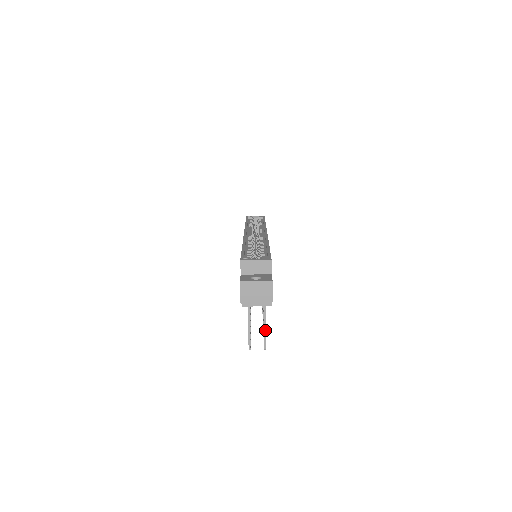
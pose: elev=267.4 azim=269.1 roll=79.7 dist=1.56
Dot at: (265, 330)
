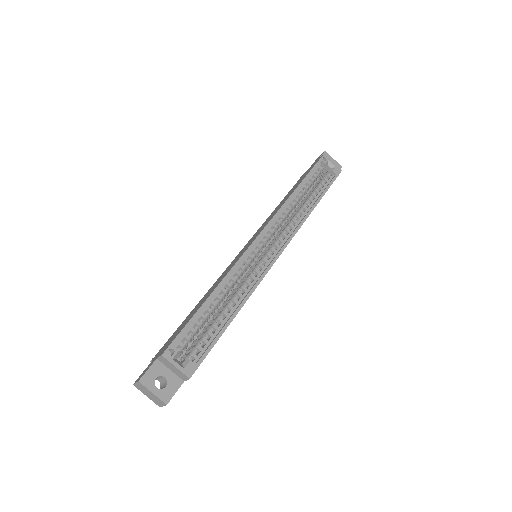
Dot at: occluded
